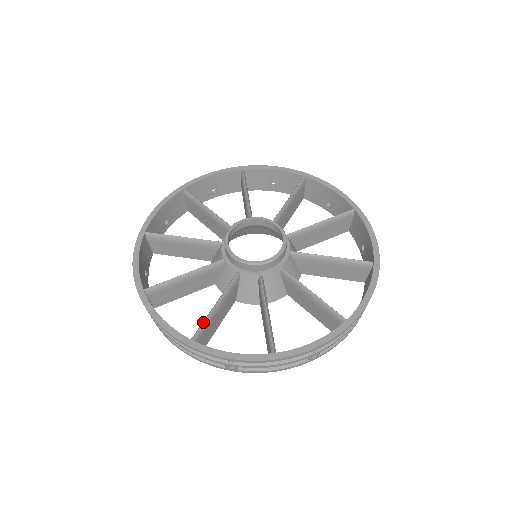
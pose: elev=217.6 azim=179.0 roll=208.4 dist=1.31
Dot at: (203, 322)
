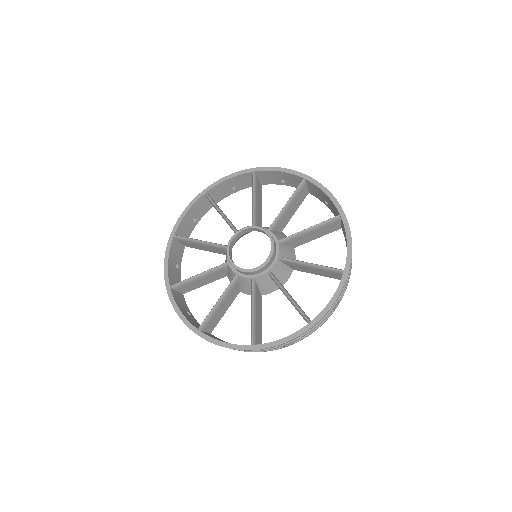
Dot at: (251, 329)
